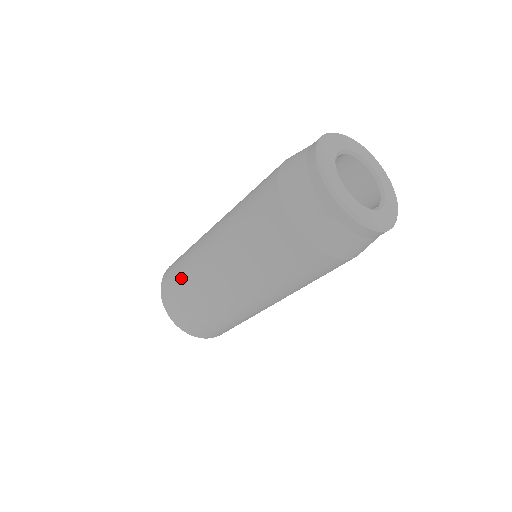
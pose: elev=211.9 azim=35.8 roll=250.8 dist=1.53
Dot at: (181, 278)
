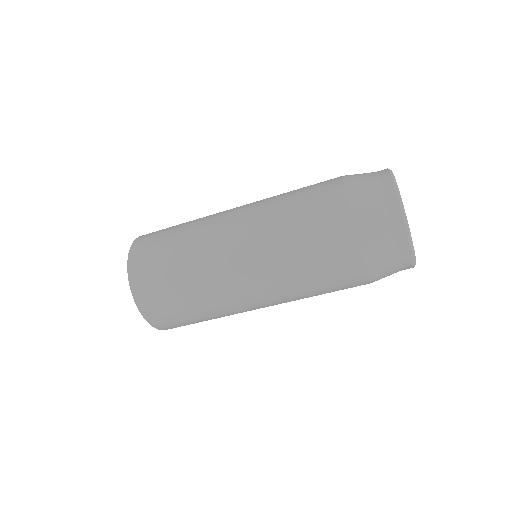
Dot at: (172, 244)
